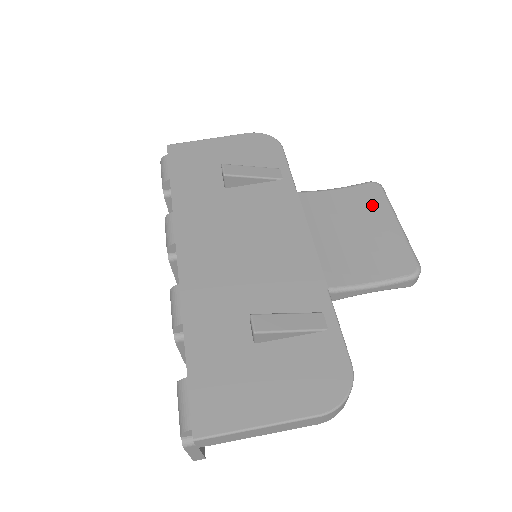
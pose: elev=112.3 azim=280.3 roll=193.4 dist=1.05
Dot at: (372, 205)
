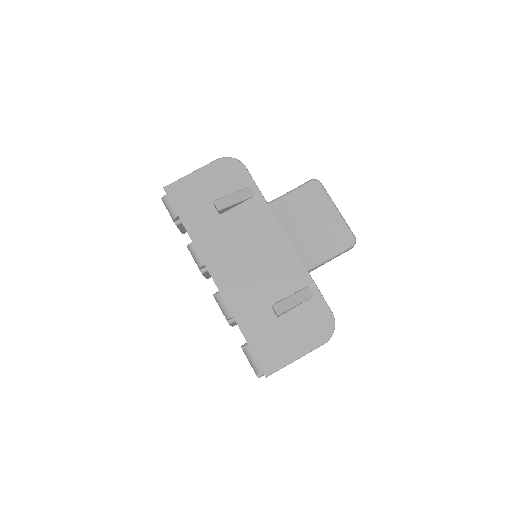
Dot at: (317, 199)
